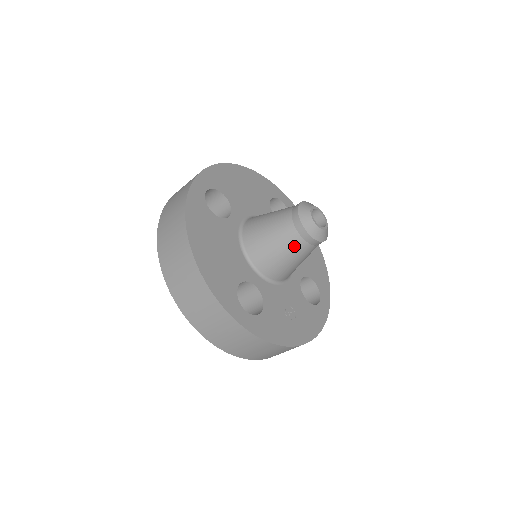
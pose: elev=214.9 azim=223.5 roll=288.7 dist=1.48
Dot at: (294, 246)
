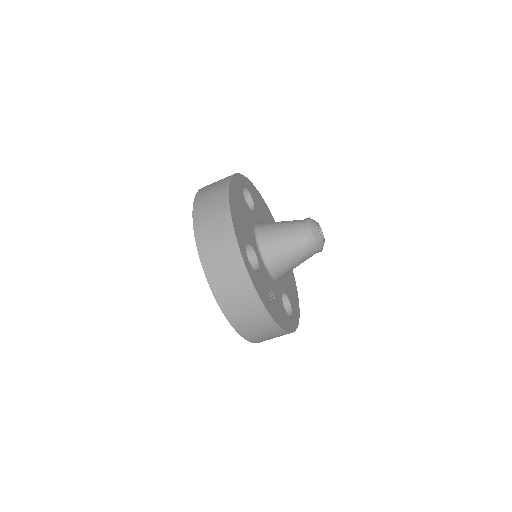
Dot at: (297, 241)
